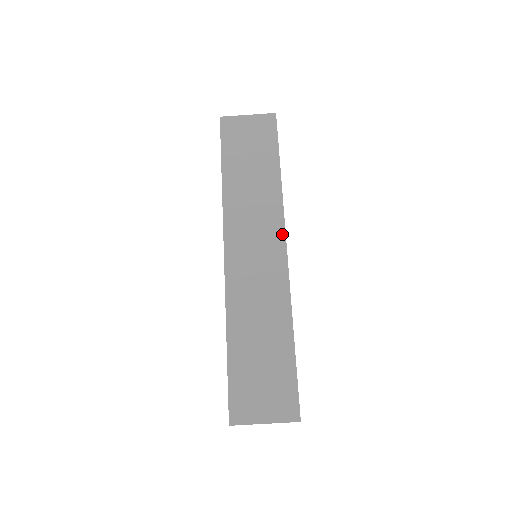
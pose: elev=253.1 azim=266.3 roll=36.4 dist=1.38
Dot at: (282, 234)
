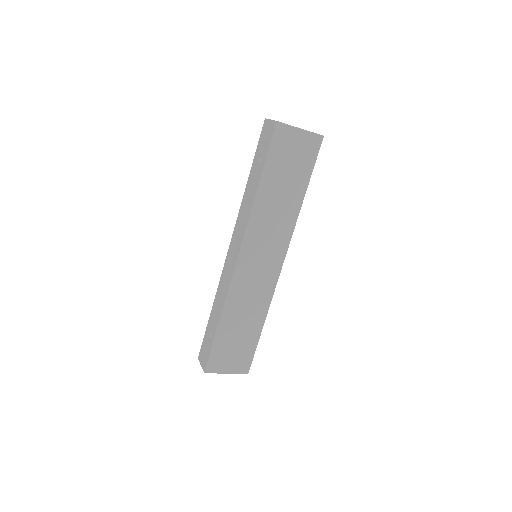
Dot at: (284, 252)
